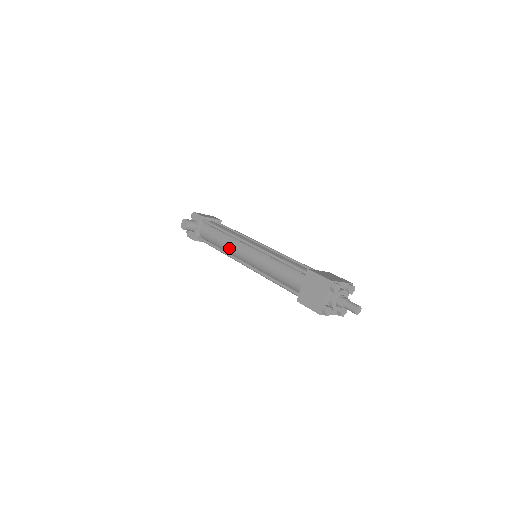
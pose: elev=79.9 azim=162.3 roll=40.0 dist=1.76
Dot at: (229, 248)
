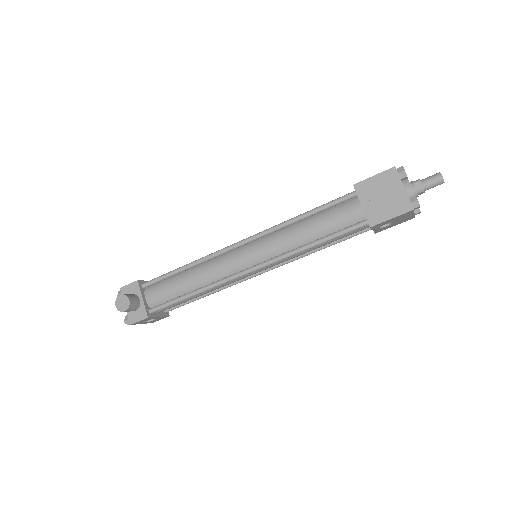
Dot at: (214, 275)
